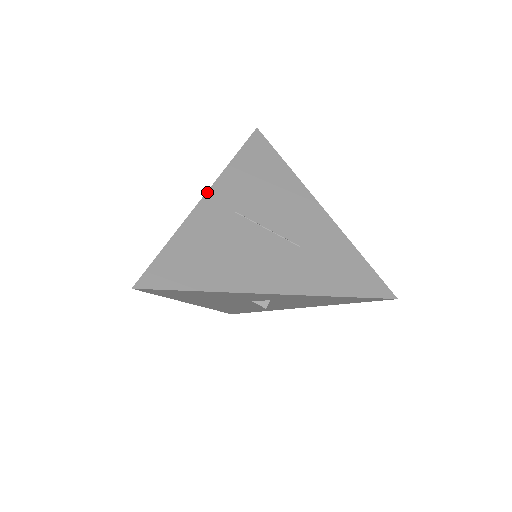
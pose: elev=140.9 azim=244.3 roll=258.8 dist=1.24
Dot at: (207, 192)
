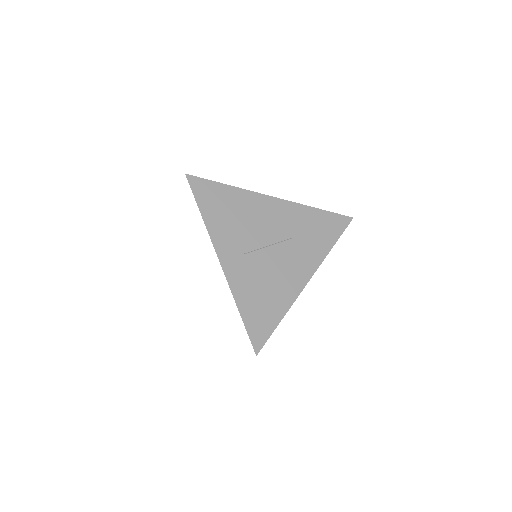
Dot at: (218, 258)
